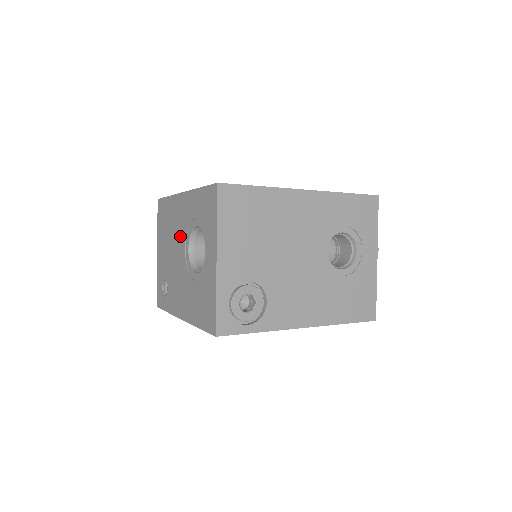
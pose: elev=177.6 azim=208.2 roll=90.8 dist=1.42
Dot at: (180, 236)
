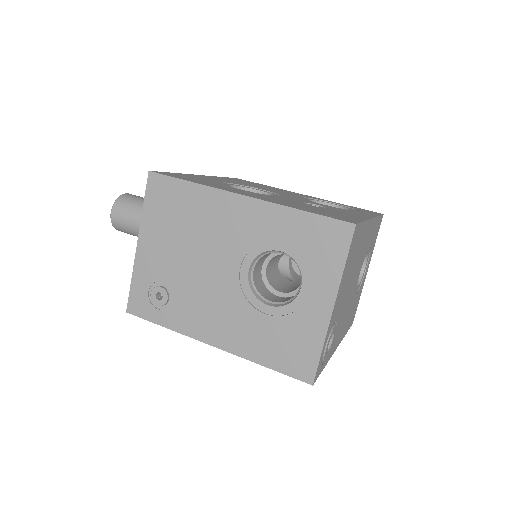
Dot at: (227, 248)
